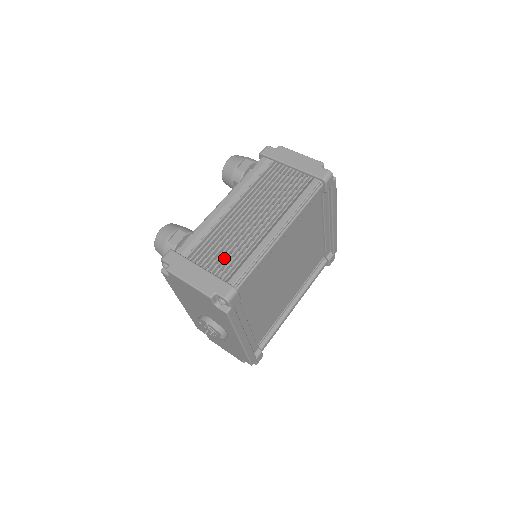
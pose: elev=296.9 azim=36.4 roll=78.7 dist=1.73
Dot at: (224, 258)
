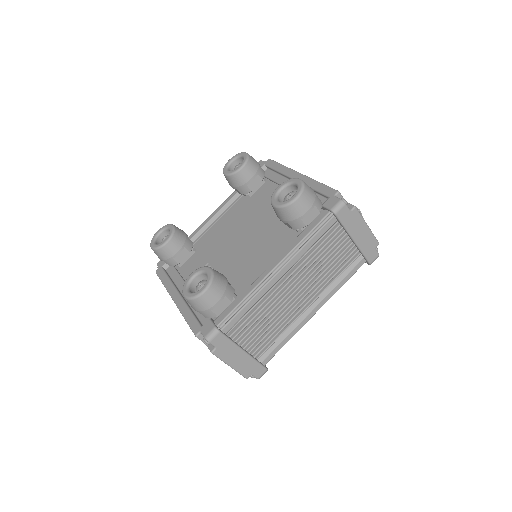
Dot at: (264, 338)
